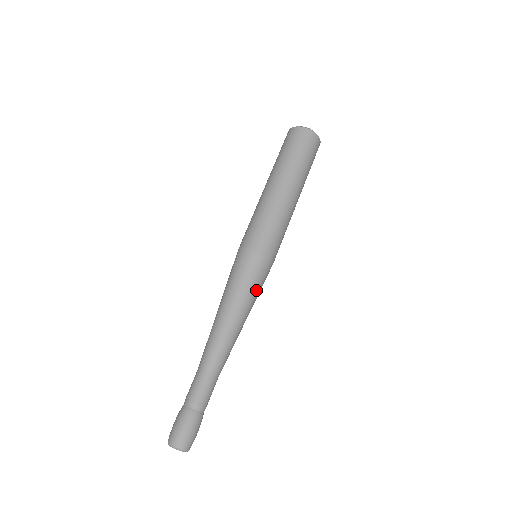
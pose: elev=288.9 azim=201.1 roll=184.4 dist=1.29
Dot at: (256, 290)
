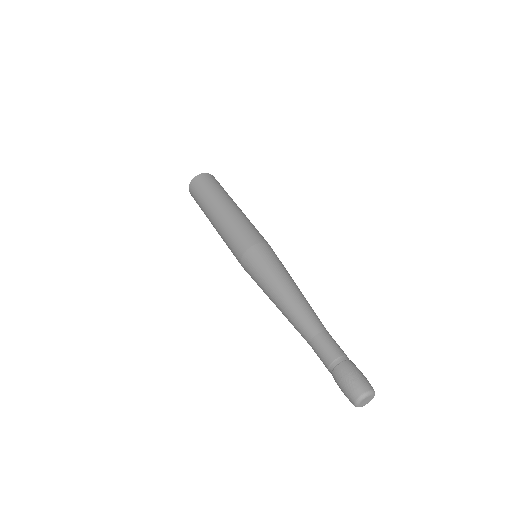
Dot at: (284, 267)
